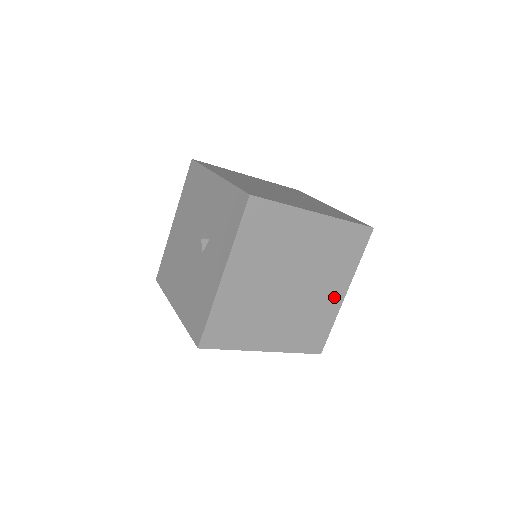
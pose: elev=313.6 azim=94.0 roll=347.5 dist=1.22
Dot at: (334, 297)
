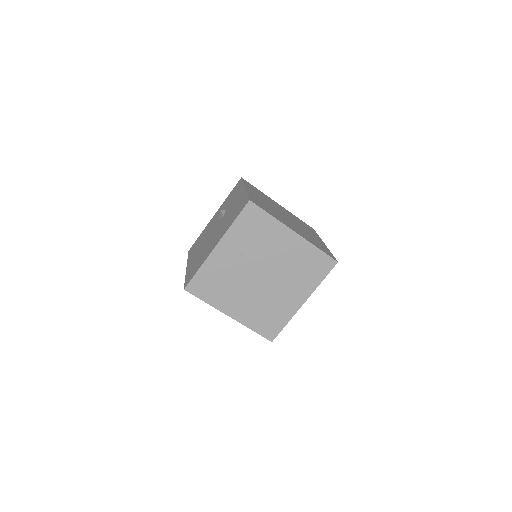
Dot at: (318, 240)
